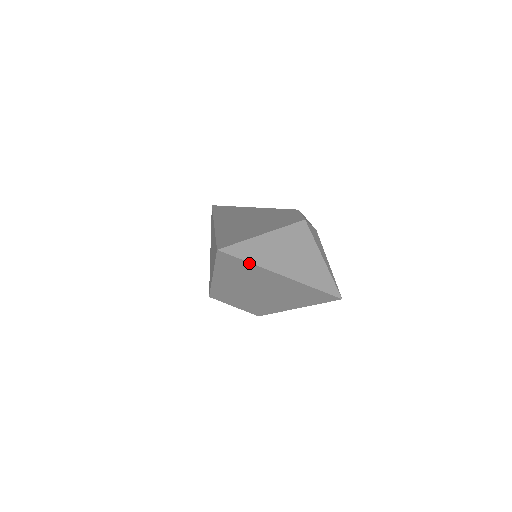
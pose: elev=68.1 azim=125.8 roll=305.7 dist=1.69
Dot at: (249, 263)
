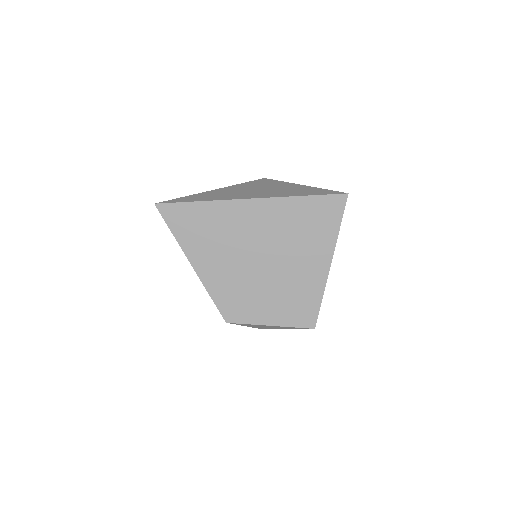
Dot at: (199, 203)
